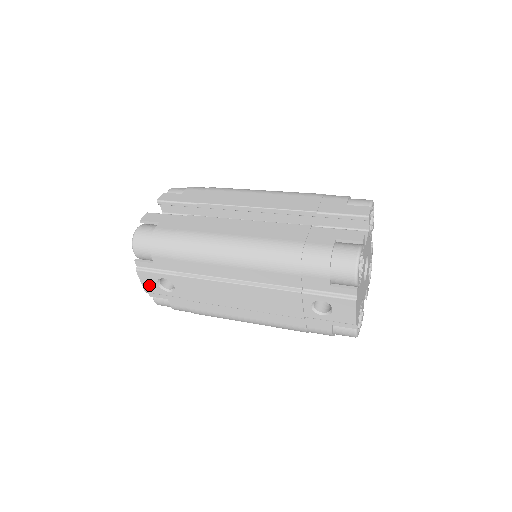
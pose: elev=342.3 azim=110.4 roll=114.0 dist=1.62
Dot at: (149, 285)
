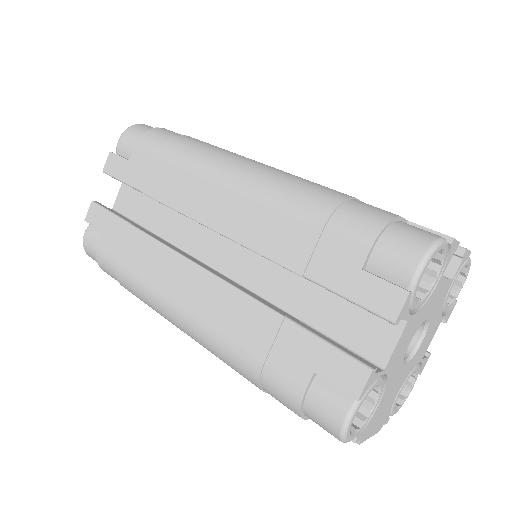
Dot at: occluded
